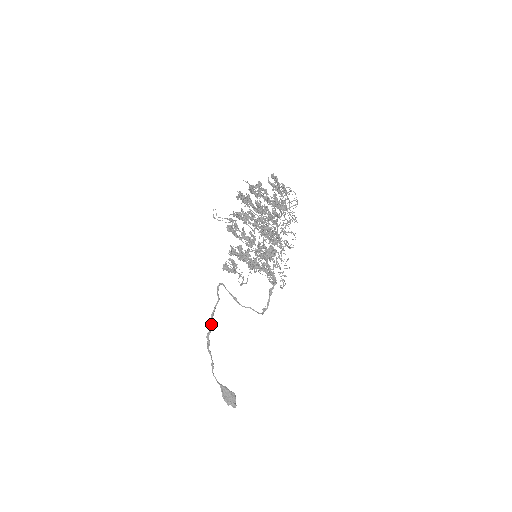
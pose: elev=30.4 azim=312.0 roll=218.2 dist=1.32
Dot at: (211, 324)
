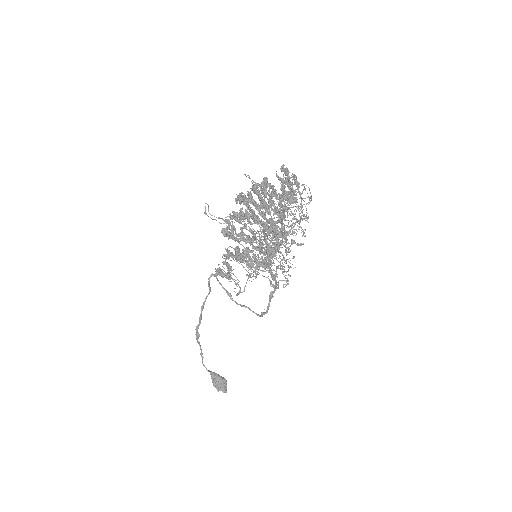
Dot at: (201, 317)
